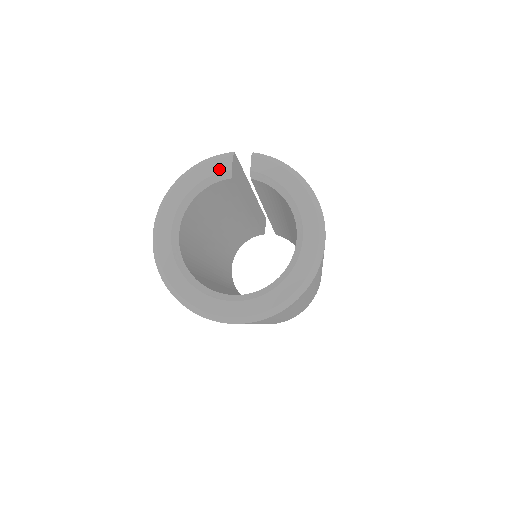
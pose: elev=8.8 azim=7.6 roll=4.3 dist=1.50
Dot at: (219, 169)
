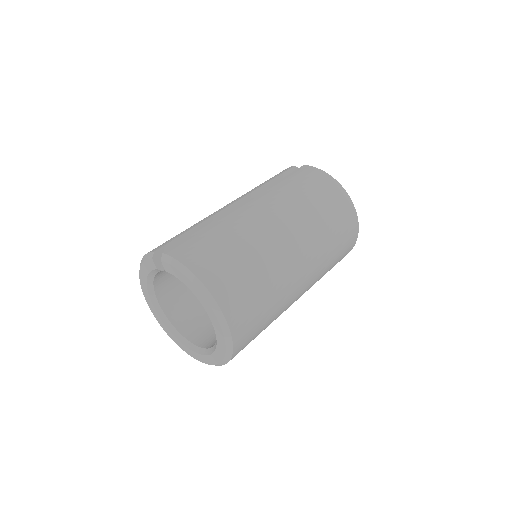
Dot at: (151, 268)
